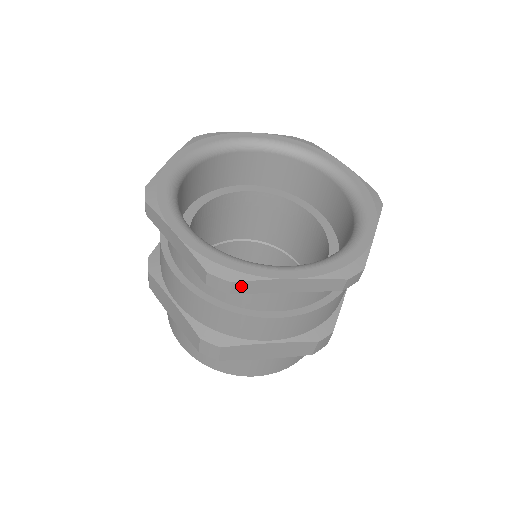
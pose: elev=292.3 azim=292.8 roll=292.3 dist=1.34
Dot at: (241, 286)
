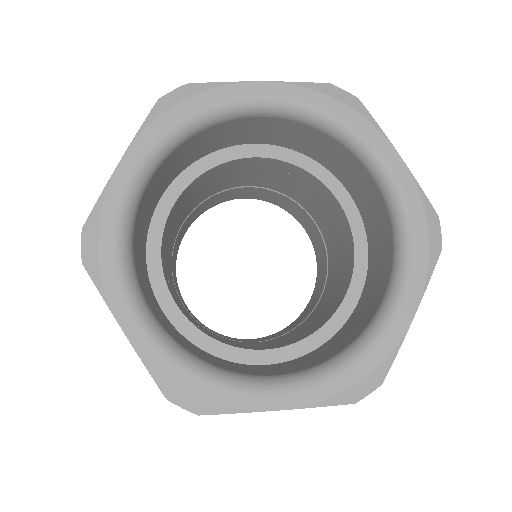
Dot at: (384, 371)
